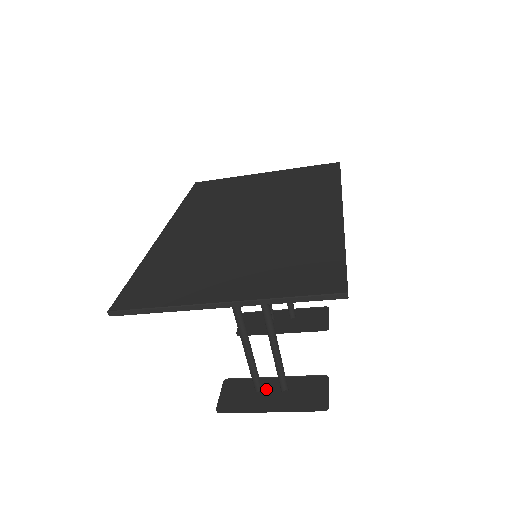
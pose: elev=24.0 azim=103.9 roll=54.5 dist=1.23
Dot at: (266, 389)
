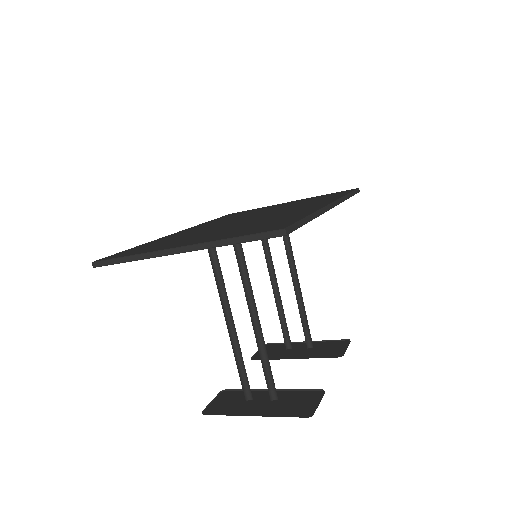
Dot at: (258, 398)
